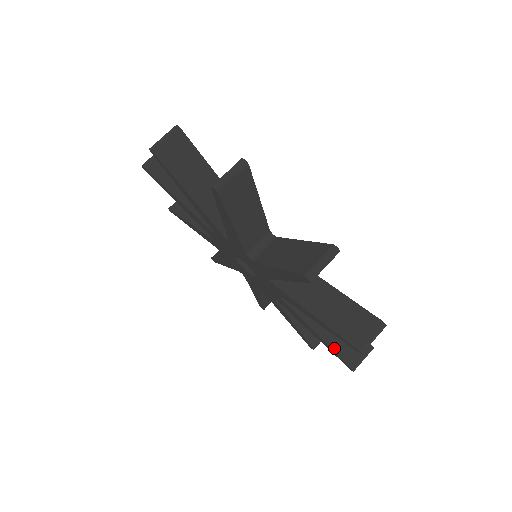
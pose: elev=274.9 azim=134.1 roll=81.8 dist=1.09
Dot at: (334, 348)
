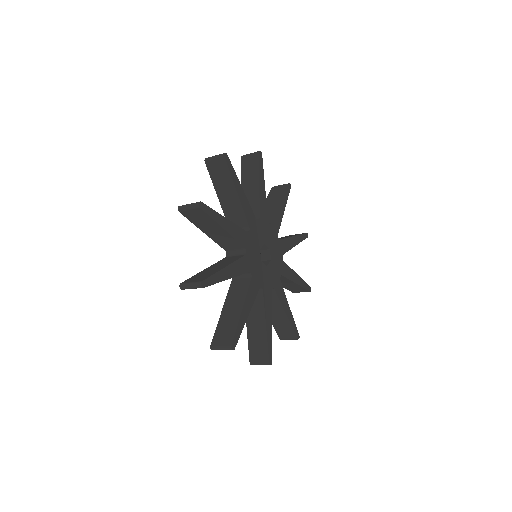
Dot at: (274, 326)
